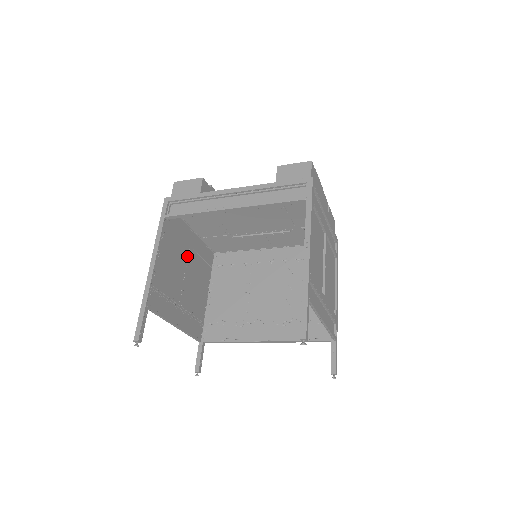
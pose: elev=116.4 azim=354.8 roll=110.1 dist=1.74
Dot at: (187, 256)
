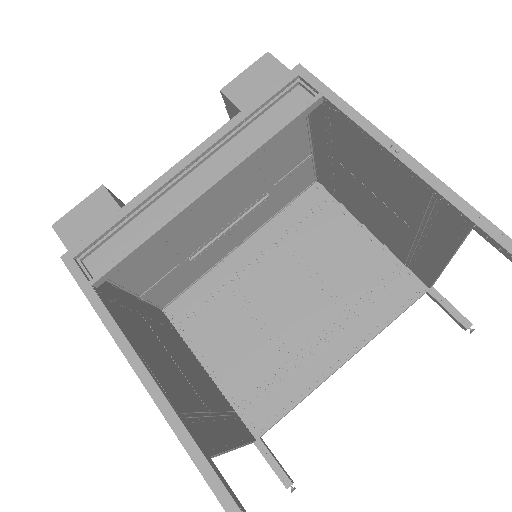
Dot at: (153, 332)
